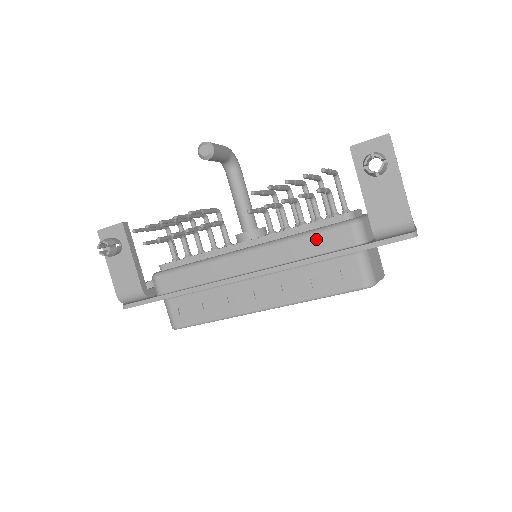
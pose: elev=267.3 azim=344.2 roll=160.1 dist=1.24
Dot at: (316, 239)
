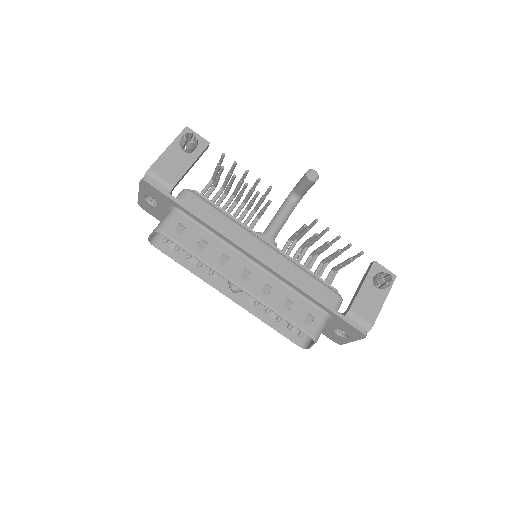
Dot at: (314, 282)
